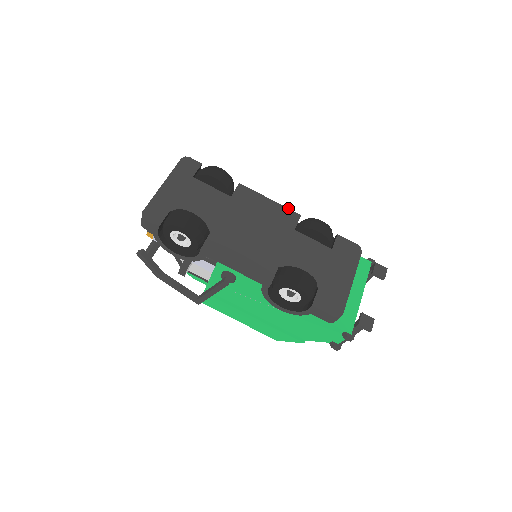
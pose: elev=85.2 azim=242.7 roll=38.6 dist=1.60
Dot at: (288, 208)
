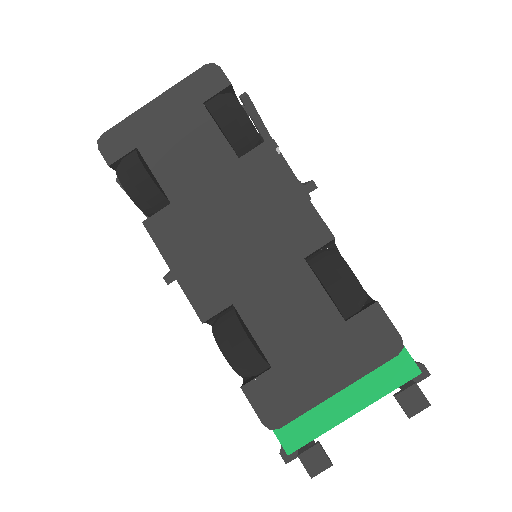
Dot at: occluded
